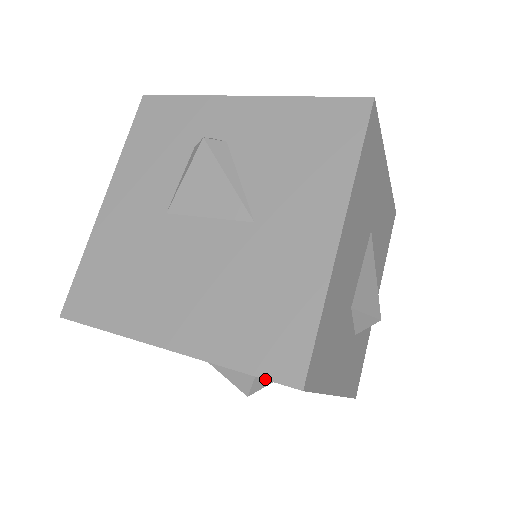
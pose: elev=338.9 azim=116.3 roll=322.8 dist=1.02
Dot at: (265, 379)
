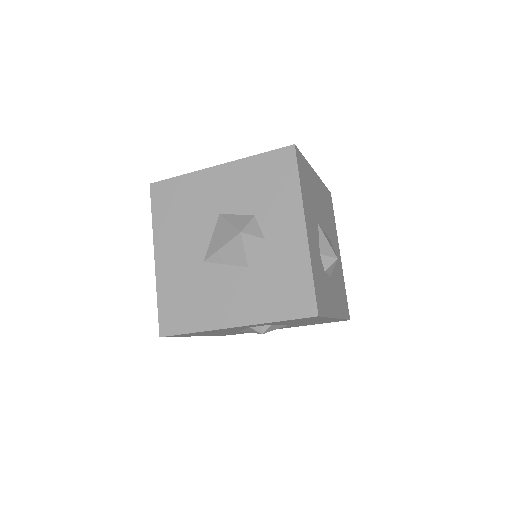
Dot at: (275, 150)
